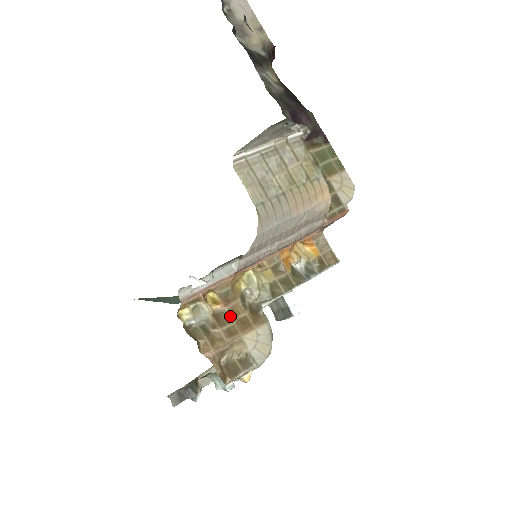
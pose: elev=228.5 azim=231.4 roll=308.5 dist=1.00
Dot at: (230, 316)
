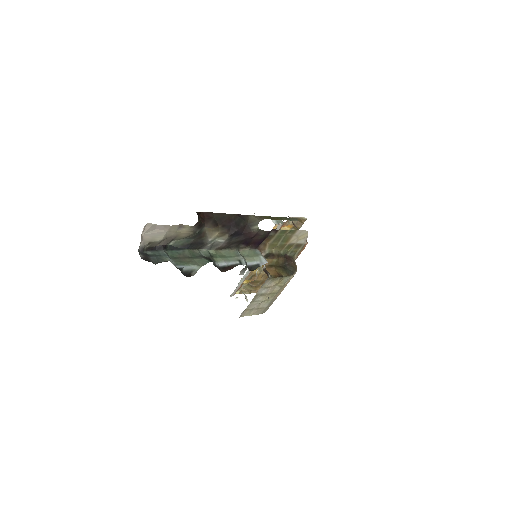
Dot at: (259, 281)
